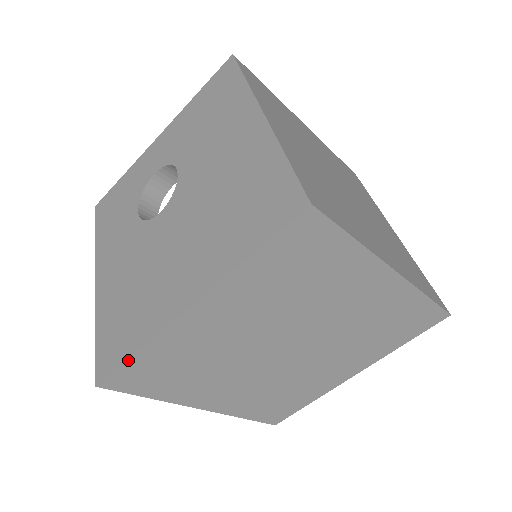
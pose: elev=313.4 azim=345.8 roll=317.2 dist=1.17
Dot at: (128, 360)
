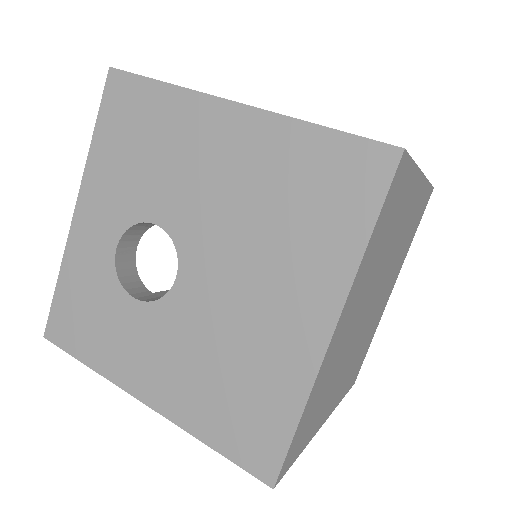
Dot at: (295, 434)
